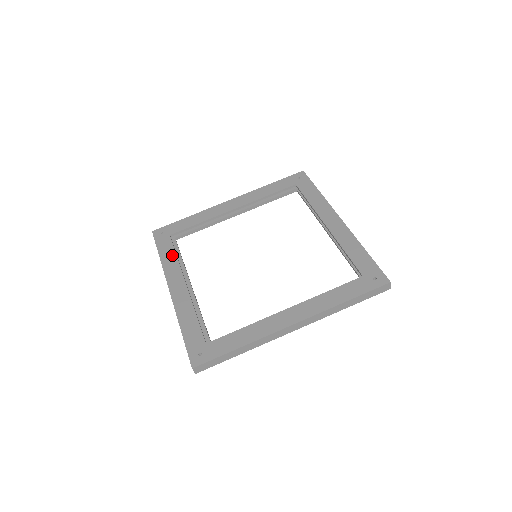
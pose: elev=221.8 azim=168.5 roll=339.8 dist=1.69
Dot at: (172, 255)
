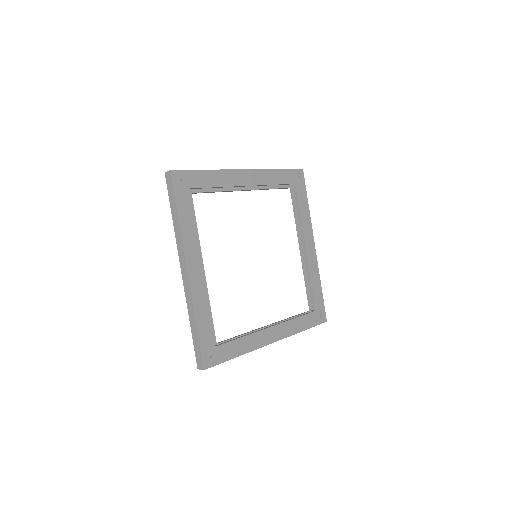
Dot at: (191, 222)
